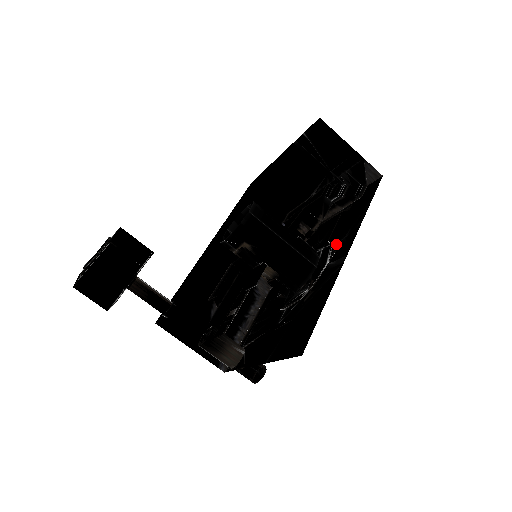
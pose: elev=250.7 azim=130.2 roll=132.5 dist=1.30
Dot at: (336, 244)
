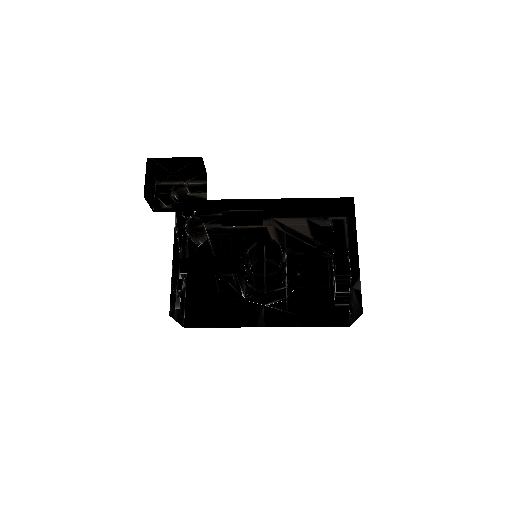
Dot at: (285, 304)
